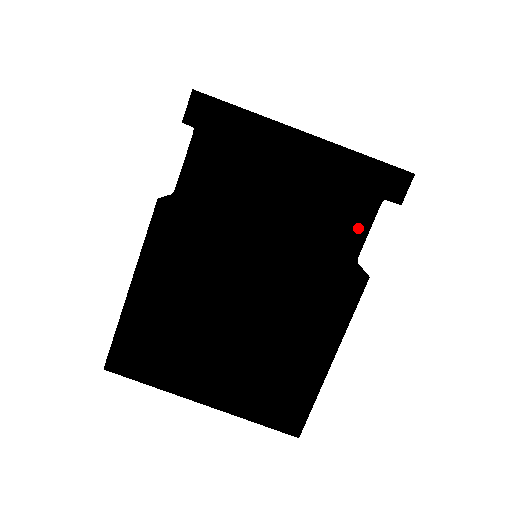
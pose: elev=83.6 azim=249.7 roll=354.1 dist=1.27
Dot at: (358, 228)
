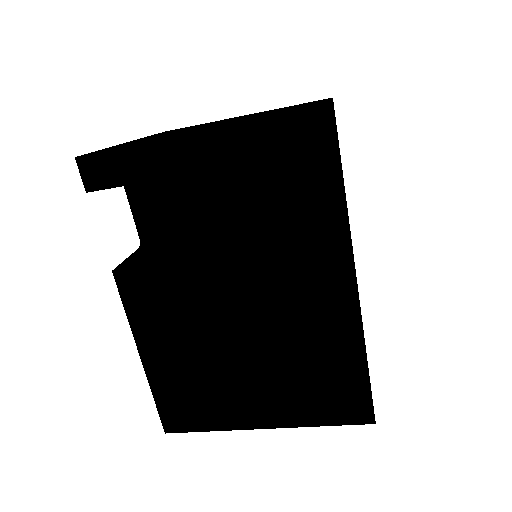
Dot at: (328, 183)
